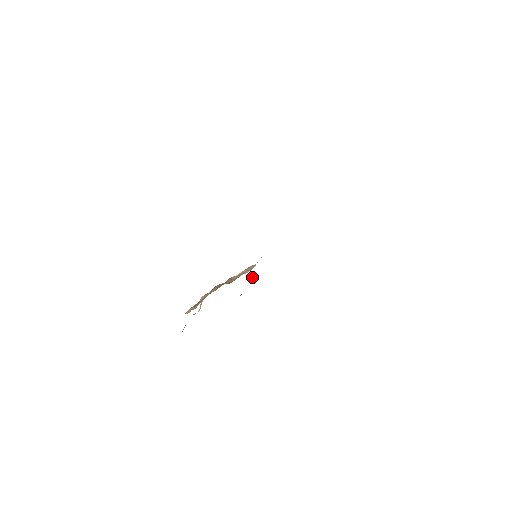
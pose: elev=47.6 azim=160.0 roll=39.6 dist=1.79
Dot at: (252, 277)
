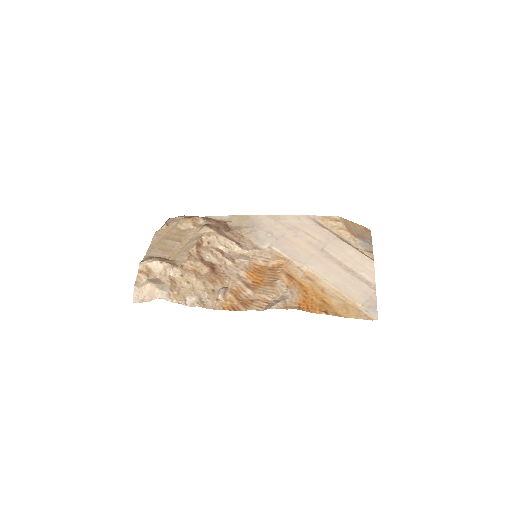
Dot at: (196, 220)
